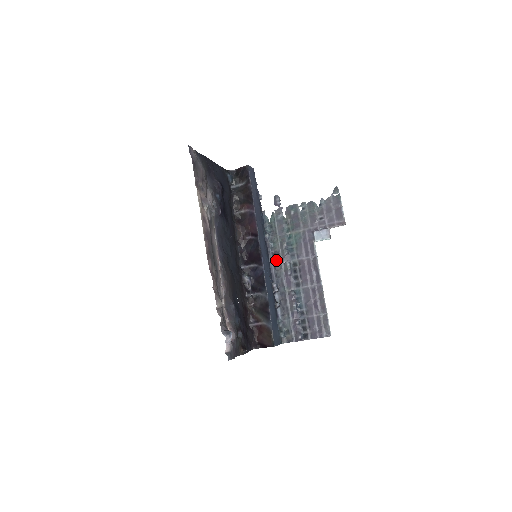
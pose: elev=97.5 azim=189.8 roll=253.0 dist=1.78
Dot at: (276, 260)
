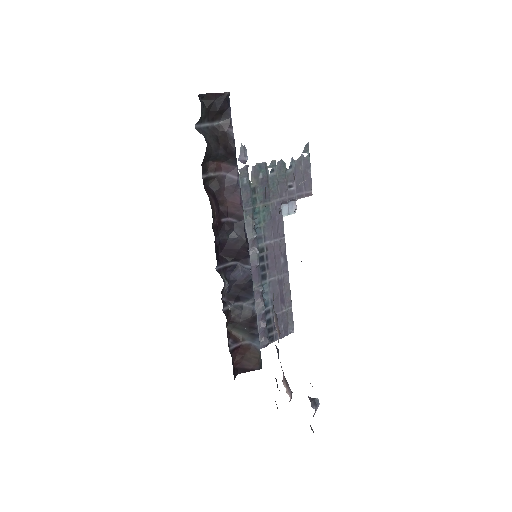
Dot at: occluded
